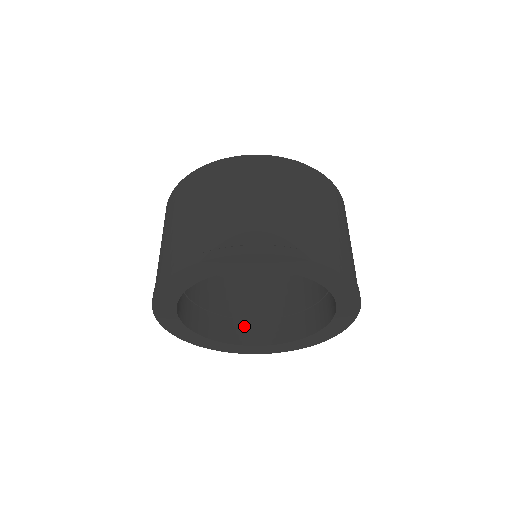
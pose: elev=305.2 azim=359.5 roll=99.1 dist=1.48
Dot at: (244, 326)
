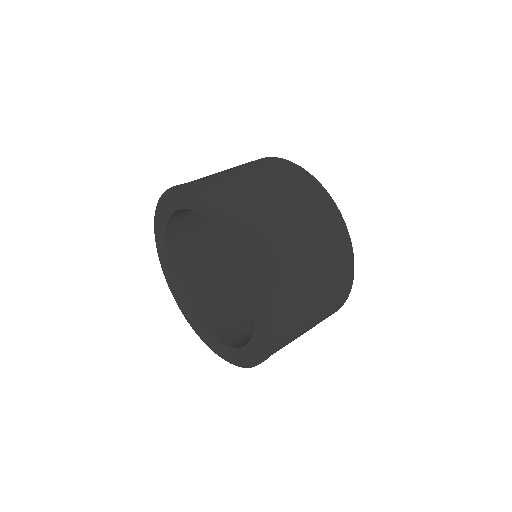
Dot at: (191, 271)
